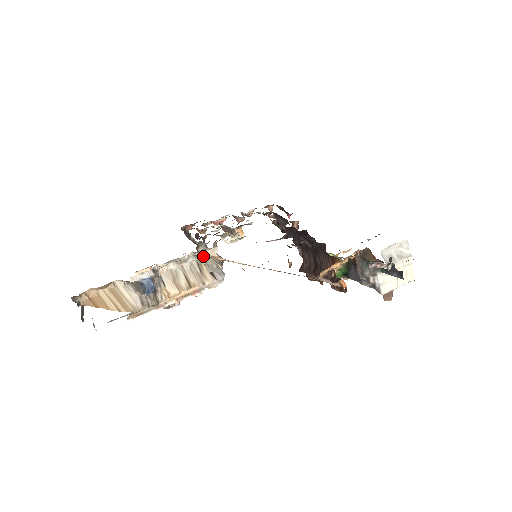
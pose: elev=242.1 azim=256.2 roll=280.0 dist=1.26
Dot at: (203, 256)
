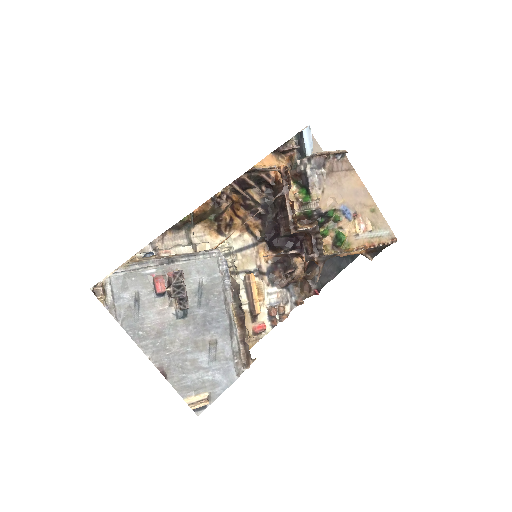
Dot at: (196, 245)
